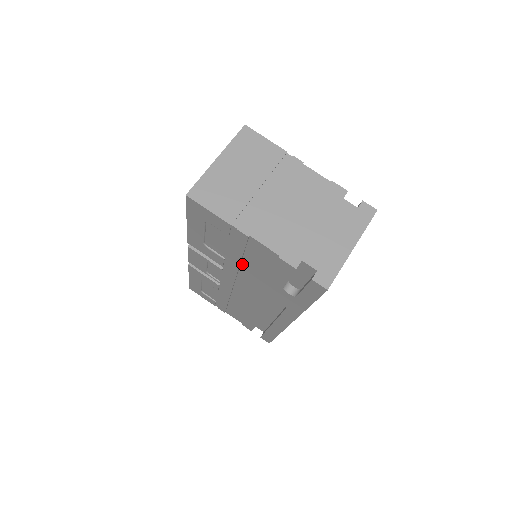
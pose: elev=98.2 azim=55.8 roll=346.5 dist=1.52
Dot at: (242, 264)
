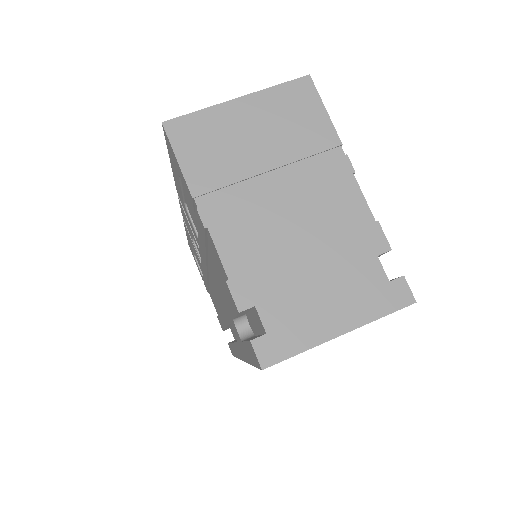
Dot at: (209, 257)
